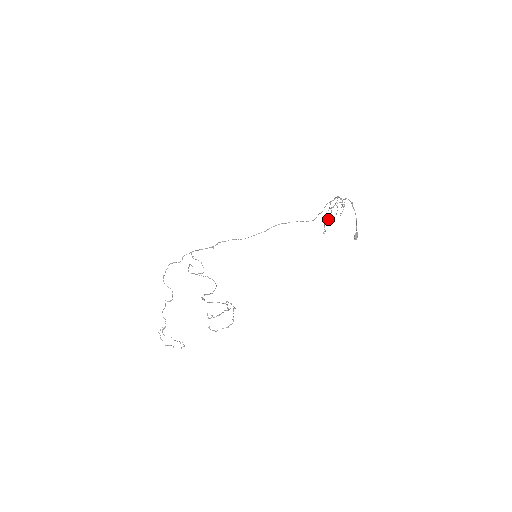
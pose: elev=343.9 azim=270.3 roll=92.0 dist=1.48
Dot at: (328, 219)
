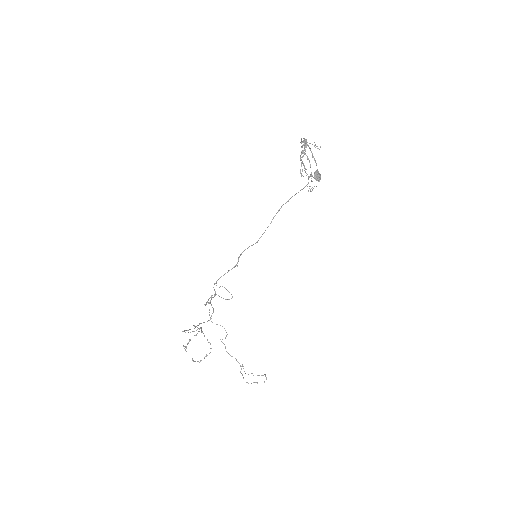
Dot at: occluded
